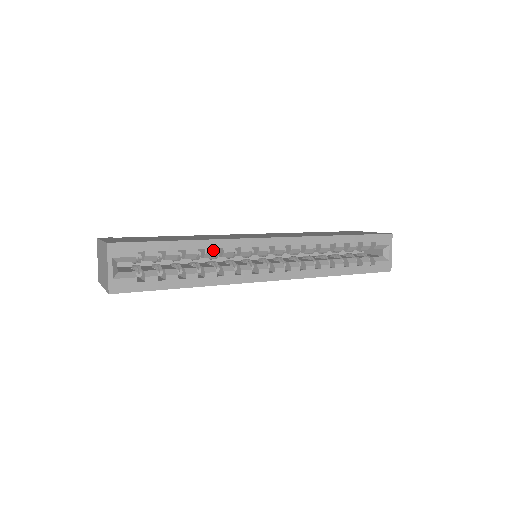
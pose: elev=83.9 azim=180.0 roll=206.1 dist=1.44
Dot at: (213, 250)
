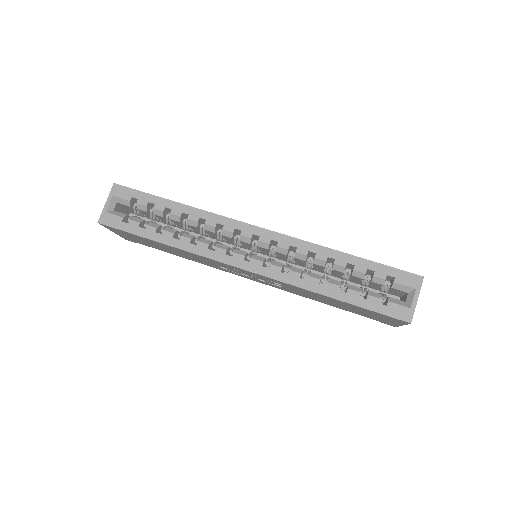
Dot at: (196, 218)
